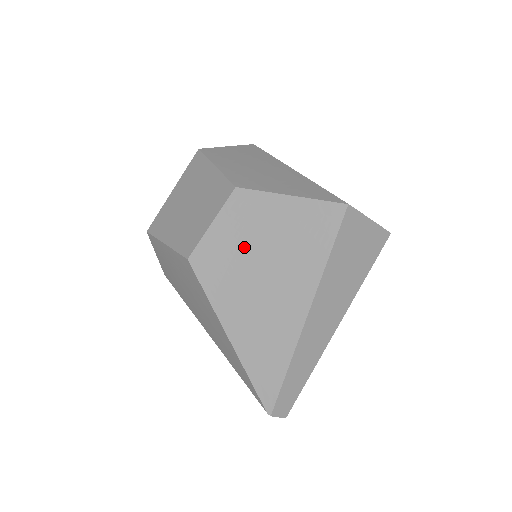
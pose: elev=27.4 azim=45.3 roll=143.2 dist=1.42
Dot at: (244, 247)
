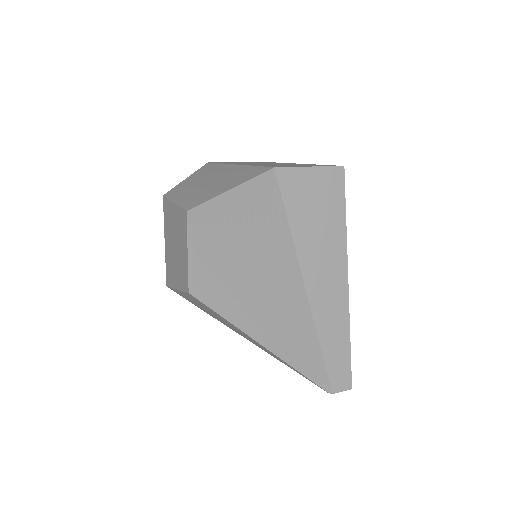
Dot at: (222, 257)
